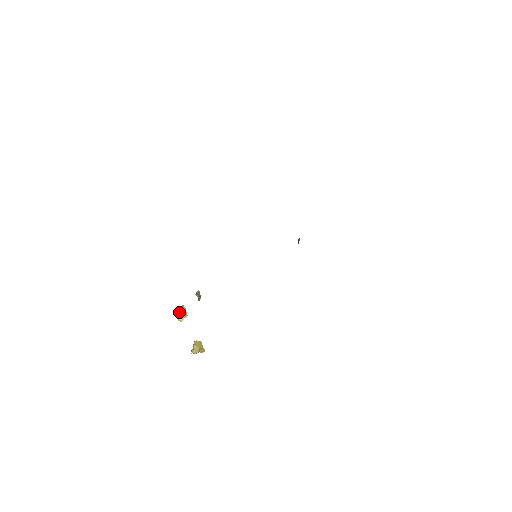
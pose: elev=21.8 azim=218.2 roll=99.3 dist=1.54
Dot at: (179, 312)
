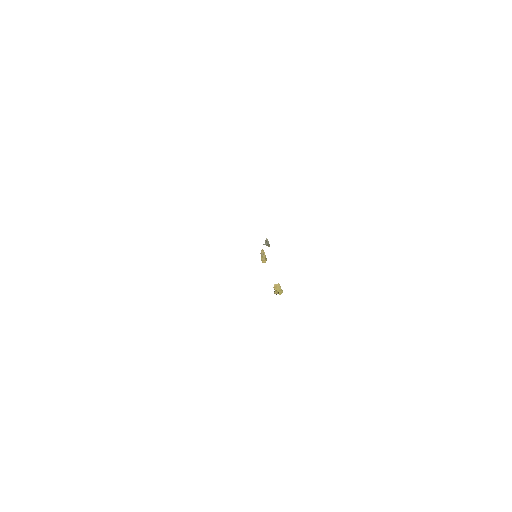
Dot at: (261, 256)
